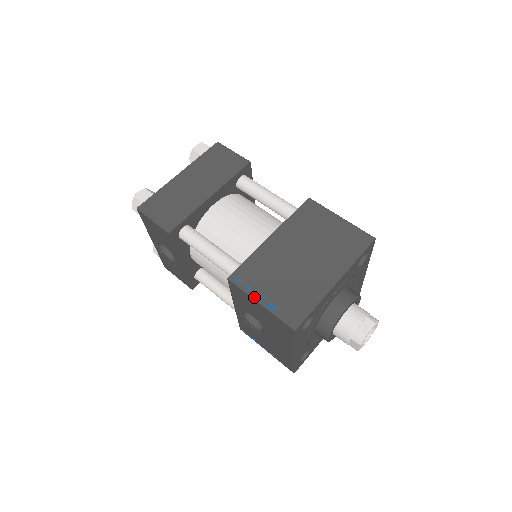
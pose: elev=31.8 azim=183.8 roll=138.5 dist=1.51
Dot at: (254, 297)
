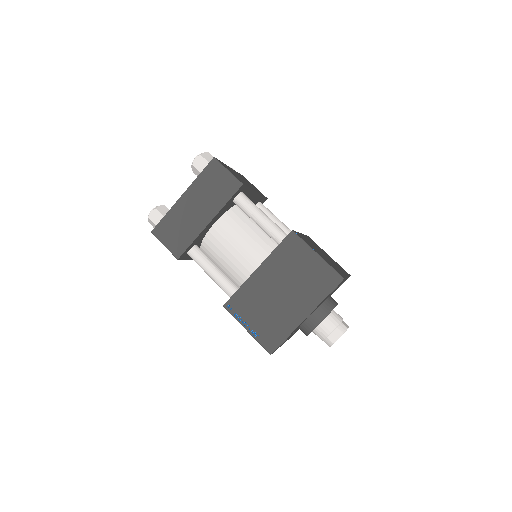
Dot at: (242, 325)
